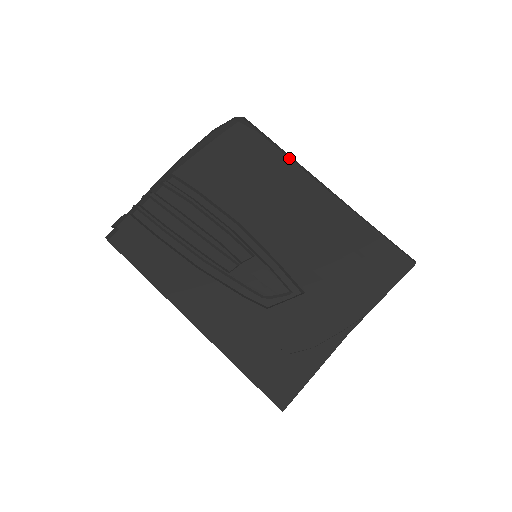
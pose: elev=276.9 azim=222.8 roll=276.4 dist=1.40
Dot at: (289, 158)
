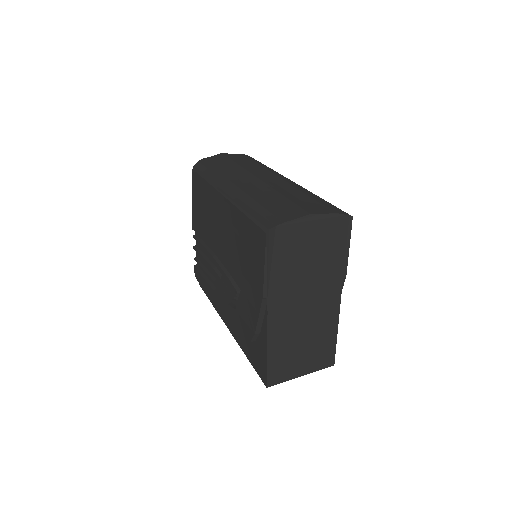
Dot at: (208, 182)
